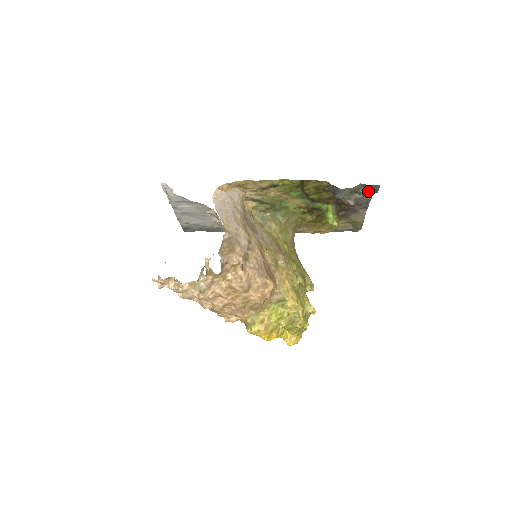
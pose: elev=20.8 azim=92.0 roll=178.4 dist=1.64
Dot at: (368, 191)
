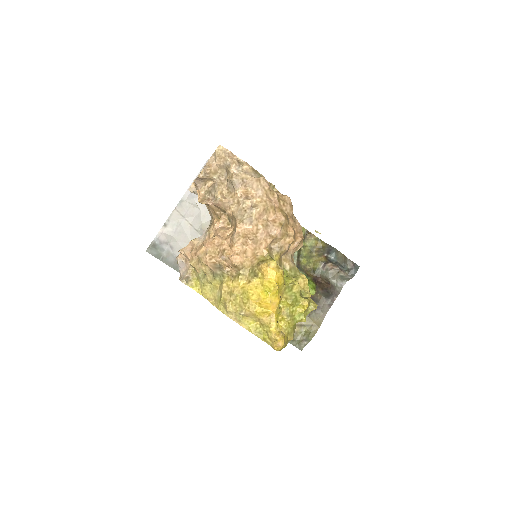
Dot at: (348, 270)
